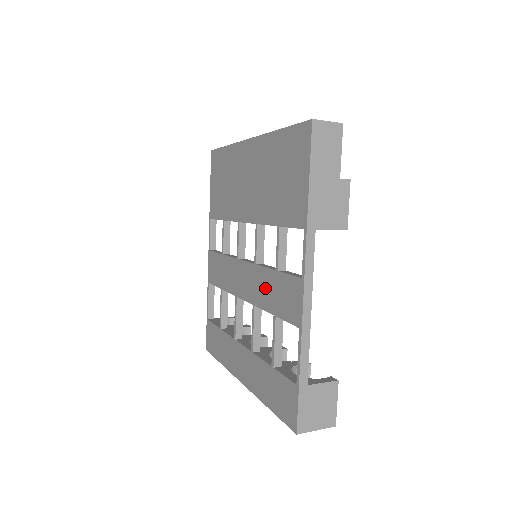
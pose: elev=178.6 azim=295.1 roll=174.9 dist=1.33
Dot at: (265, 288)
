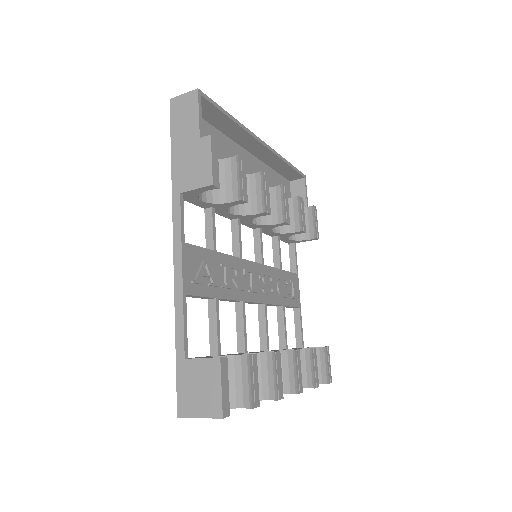
Dot at: occluded
